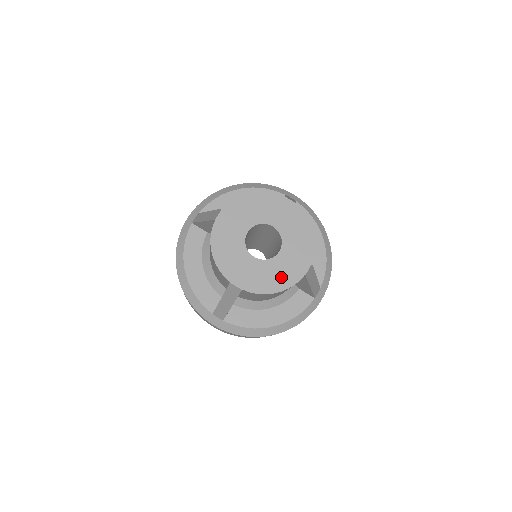
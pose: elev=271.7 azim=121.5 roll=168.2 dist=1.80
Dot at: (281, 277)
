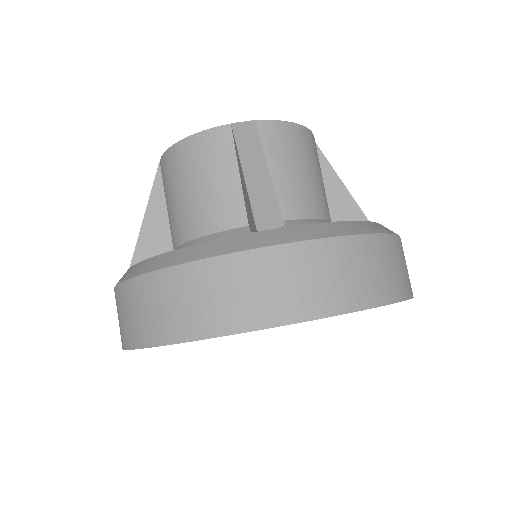
Dot at: occluded
